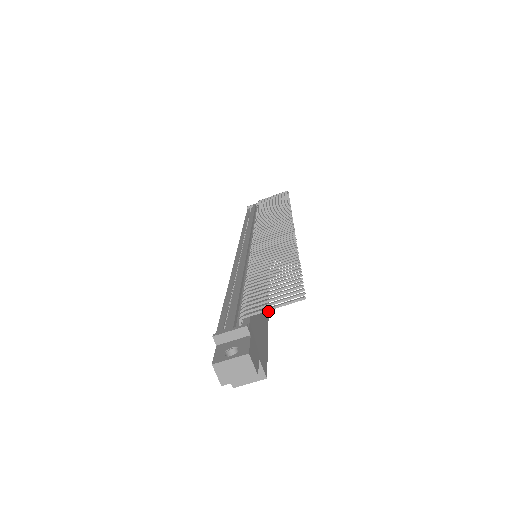
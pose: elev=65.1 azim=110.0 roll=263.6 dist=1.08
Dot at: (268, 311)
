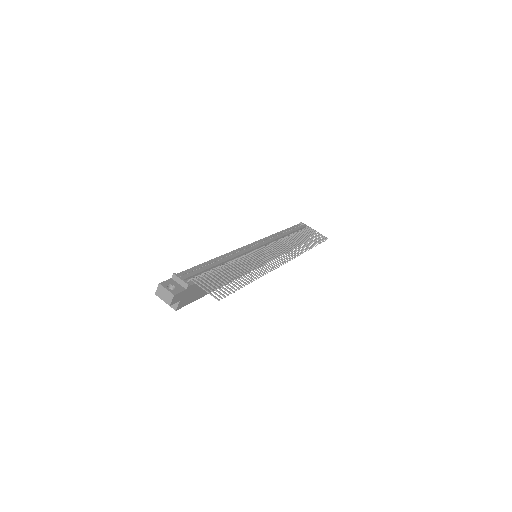
Dot at: occluded
